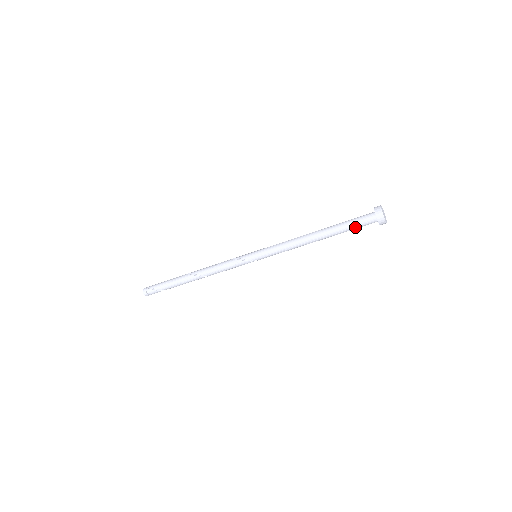
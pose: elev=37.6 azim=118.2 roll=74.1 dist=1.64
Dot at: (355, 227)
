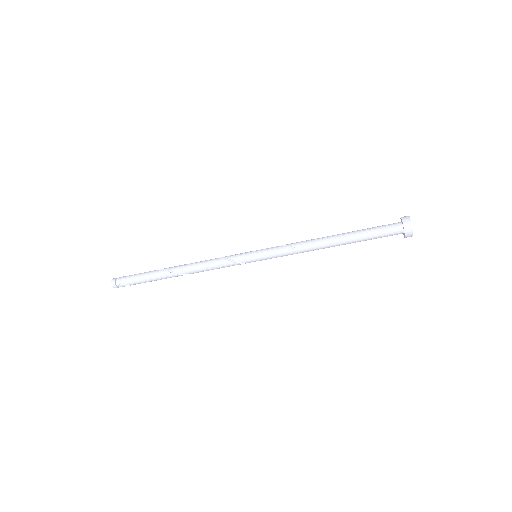
Dot at: occluded
